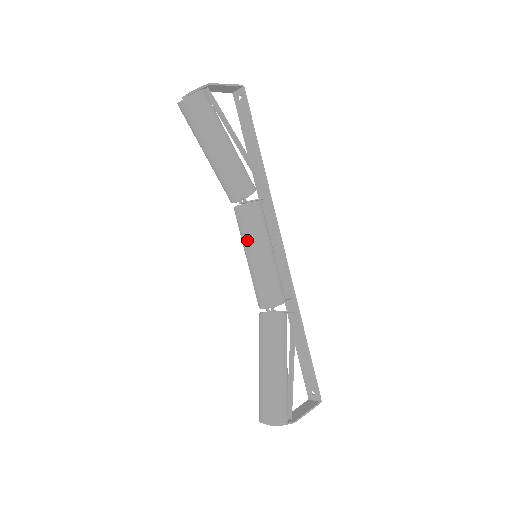
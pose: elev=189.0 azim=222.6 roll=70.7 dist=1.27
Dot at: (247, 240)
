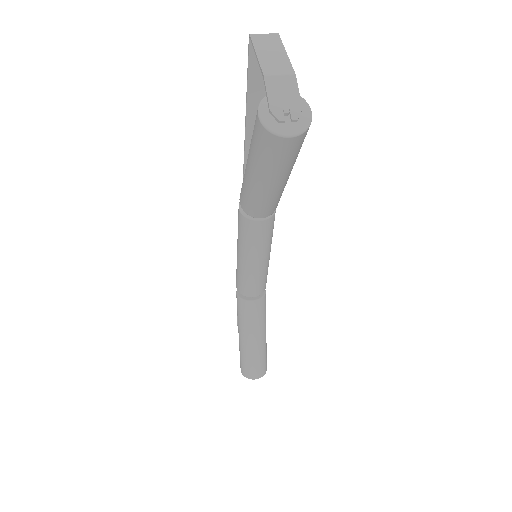
Dot at: (261, 250)
